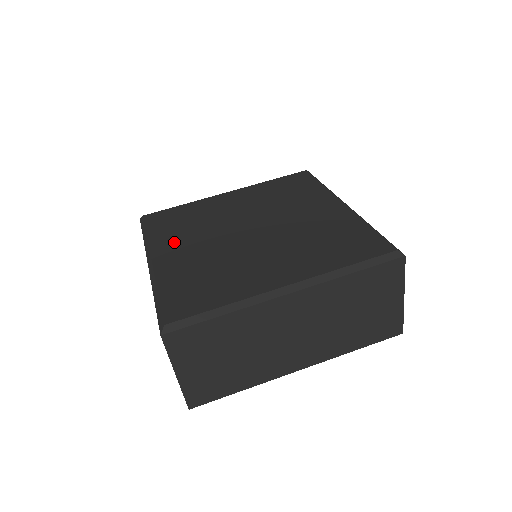
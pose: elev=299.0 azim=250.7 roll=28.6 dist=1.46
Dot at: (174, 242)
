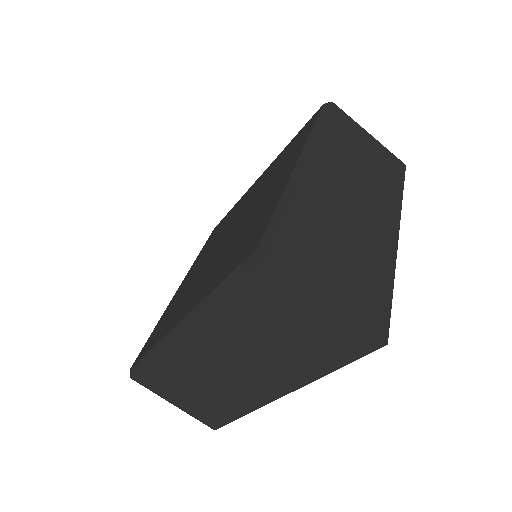
Dot at: (182, 308)
